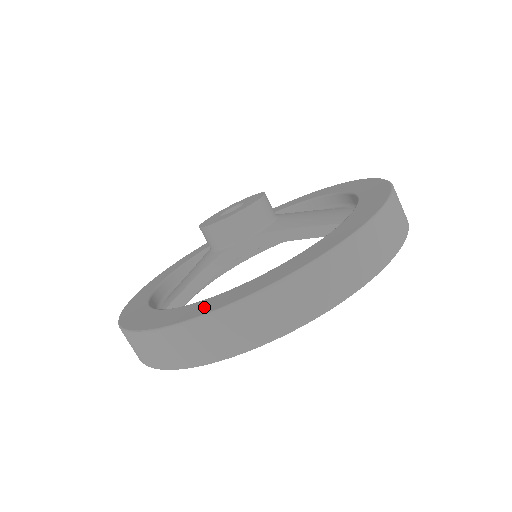
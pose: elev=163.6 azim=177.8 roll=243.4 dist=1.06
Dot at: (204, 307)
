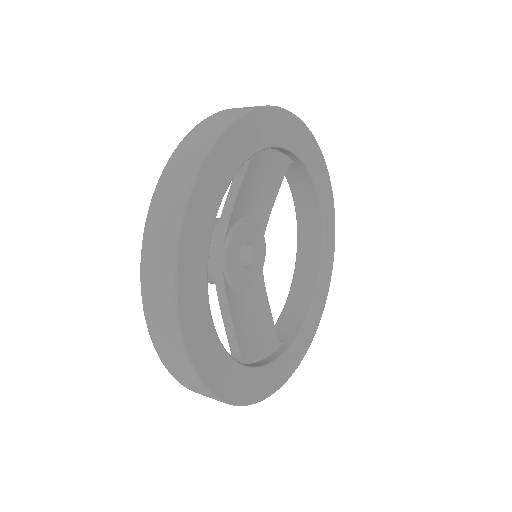
Dot at: occluded
